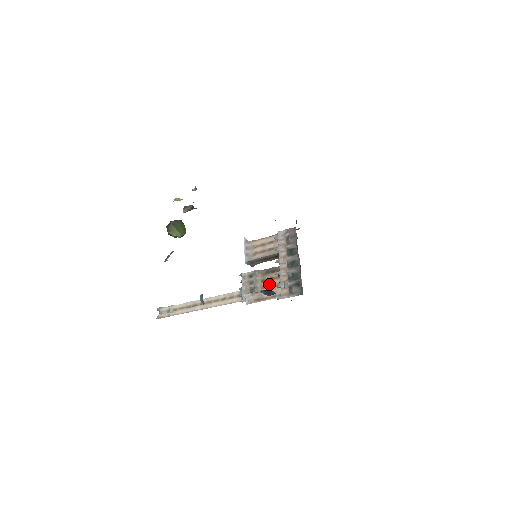
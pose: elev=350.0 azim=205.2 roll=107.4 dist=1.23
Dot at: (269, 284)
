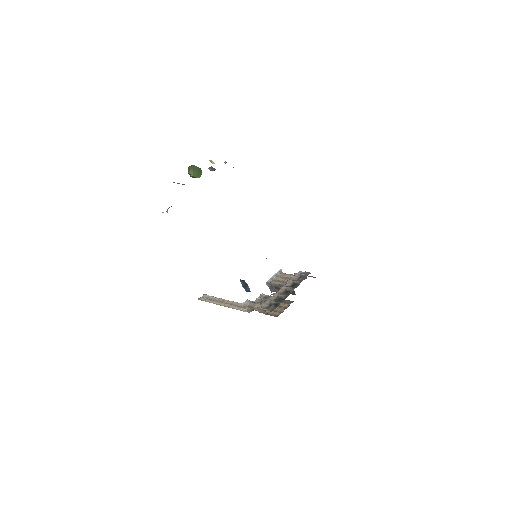
Dot at: occluded
